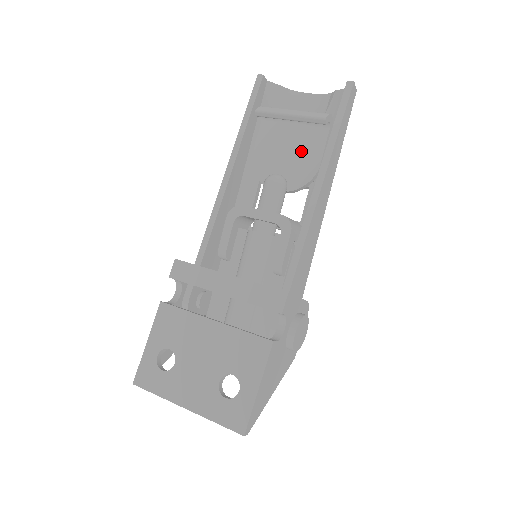
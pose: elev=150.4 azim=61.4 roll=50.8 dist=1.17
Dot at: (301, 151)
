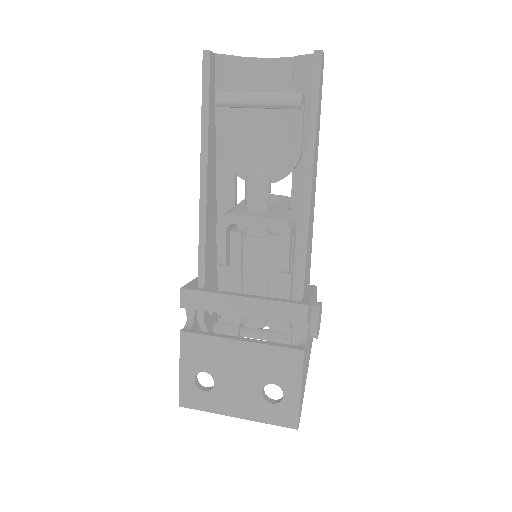
Dot at: (276, 137)
